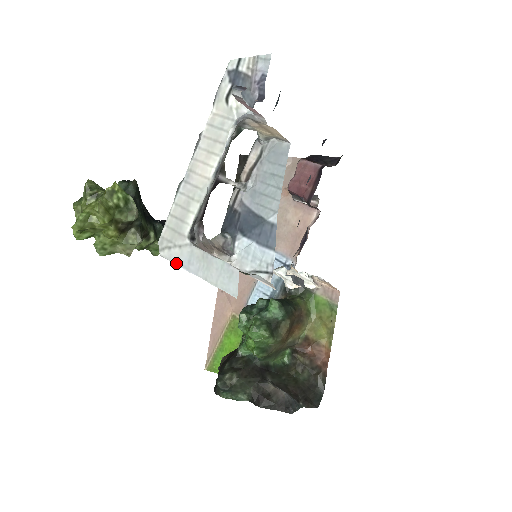
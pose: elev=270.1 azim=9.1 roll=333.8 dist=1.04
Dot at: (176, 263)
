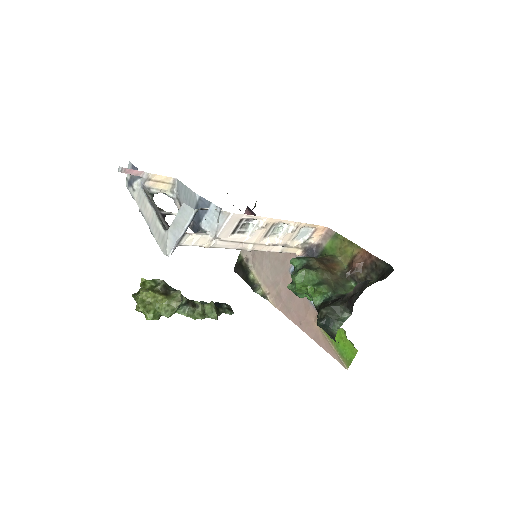
Dot at: (173, 245)
